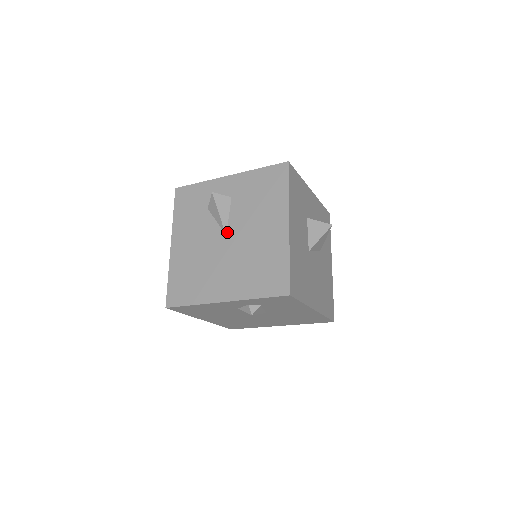
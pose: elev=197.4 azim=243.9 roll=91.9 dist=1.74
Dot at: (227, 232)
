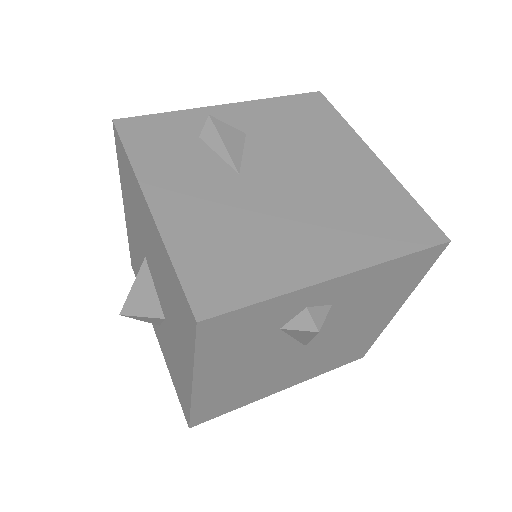
Dot at: (309, 342)
